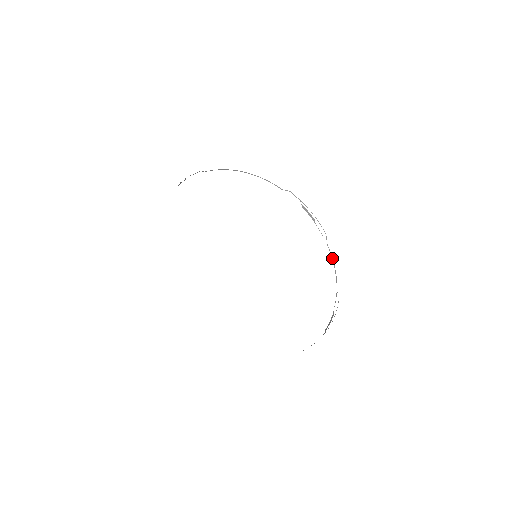
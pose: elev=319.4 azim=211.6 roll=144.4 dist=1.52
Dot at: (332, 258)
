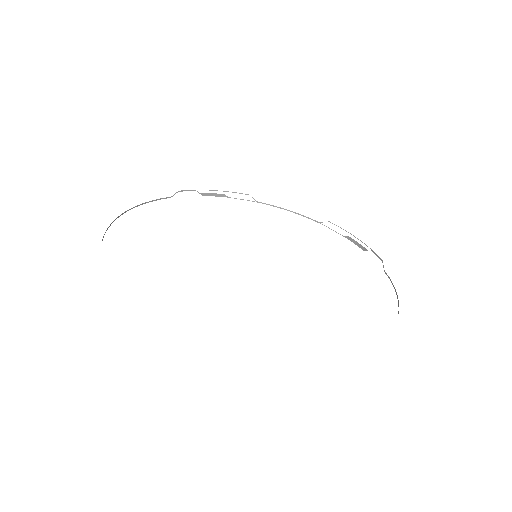
Dot at: (277, 207)
